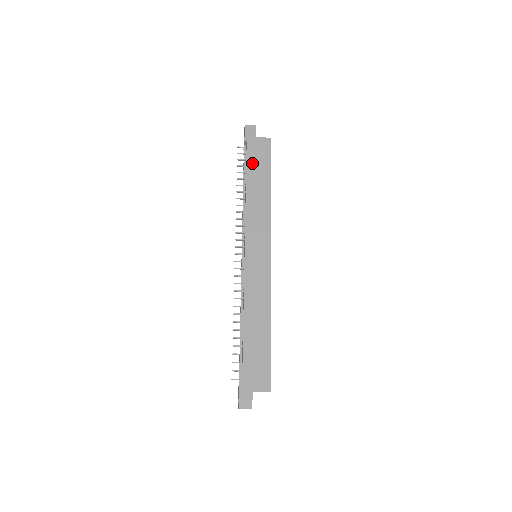
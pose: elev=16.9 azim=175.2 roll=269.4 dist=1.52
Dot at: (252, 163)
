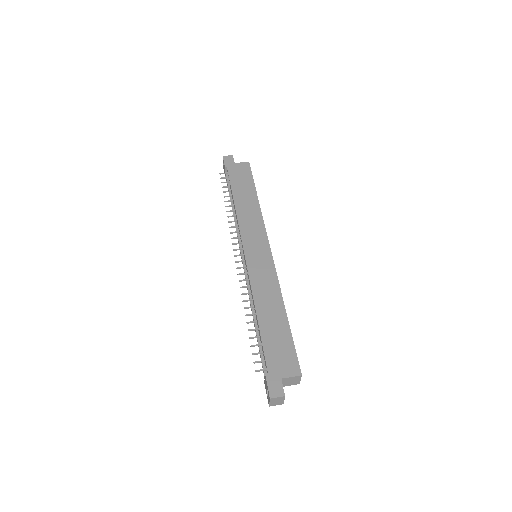
Dot at: (235, 182)
